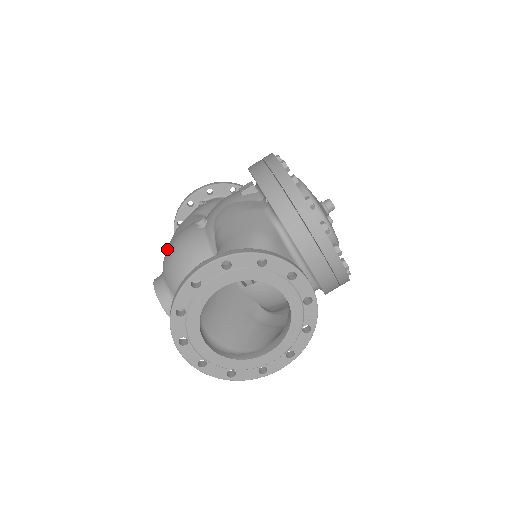
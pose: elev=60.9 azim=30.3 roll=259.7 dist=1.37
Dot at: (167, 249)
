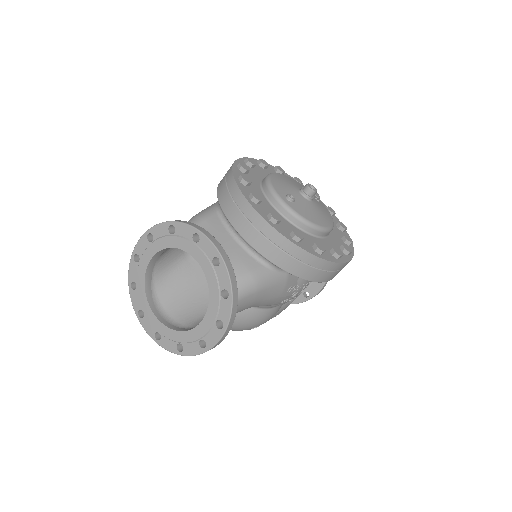
Dot at: occluded
